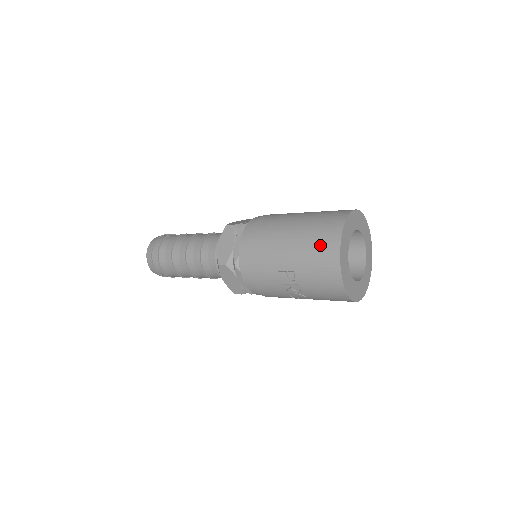
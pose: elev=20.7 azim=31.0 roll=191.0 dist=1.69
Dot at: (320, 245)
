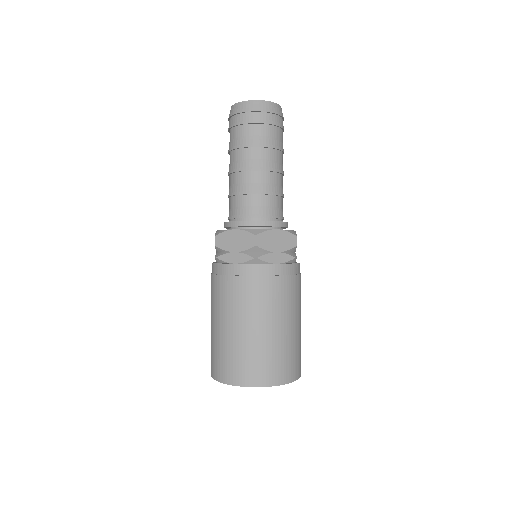
Dot at: occluded
